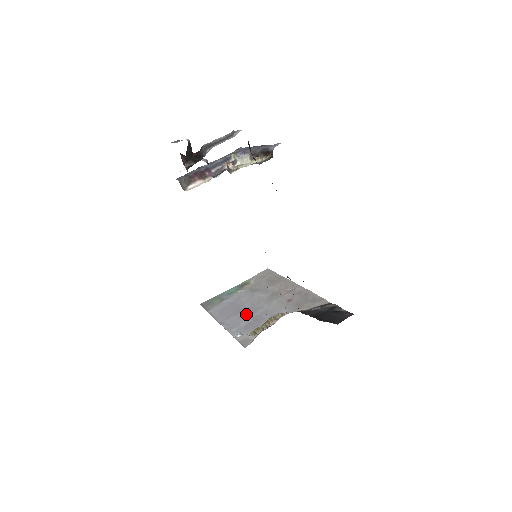
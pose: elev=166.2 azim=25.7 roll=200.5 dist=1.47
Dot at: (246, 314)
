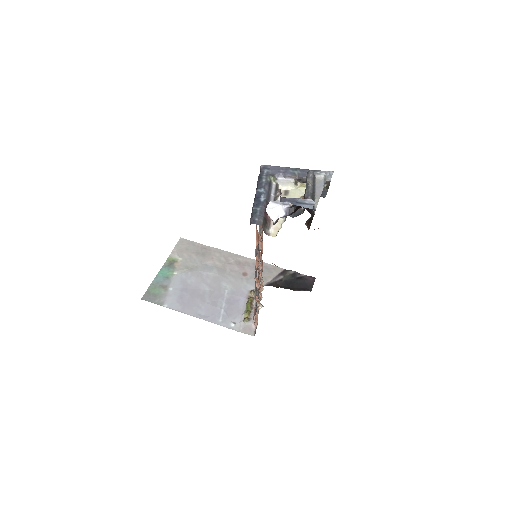
Dot at: (214, 299)
